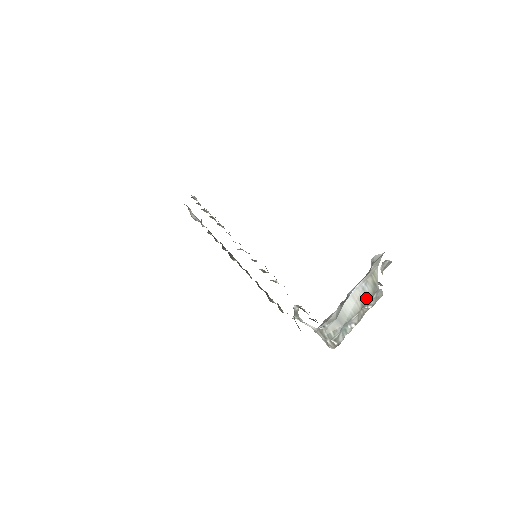
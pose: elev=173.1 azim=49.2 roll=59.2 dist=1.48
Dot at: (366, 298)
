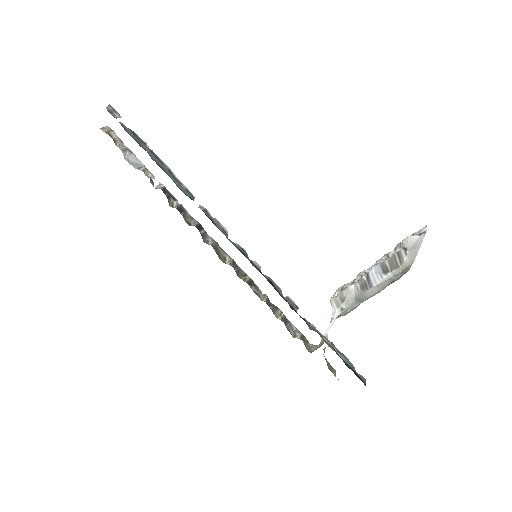
Dot at: (392, 282)
